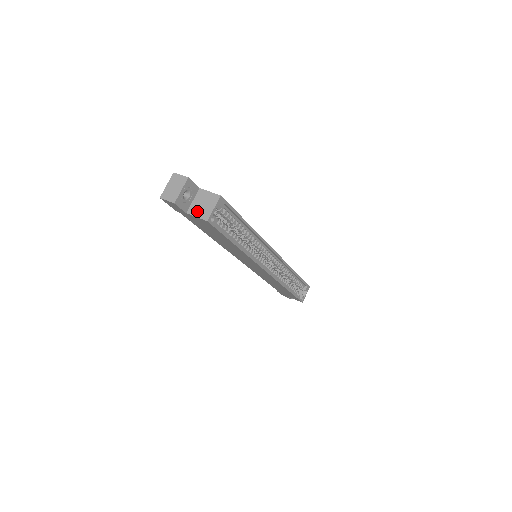
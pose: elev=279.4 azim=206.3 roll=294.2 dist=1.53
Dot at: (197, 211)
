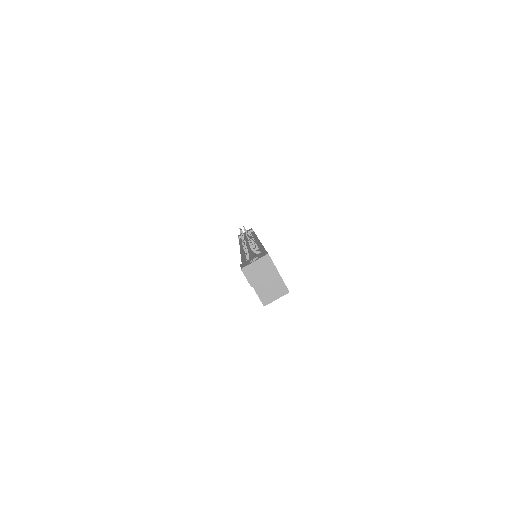
Dot at: (261, 289)
